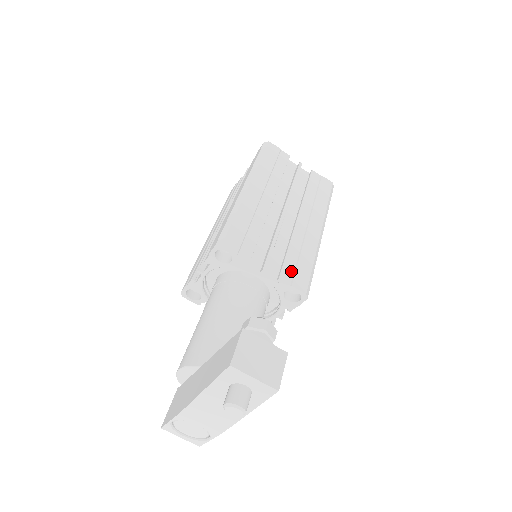
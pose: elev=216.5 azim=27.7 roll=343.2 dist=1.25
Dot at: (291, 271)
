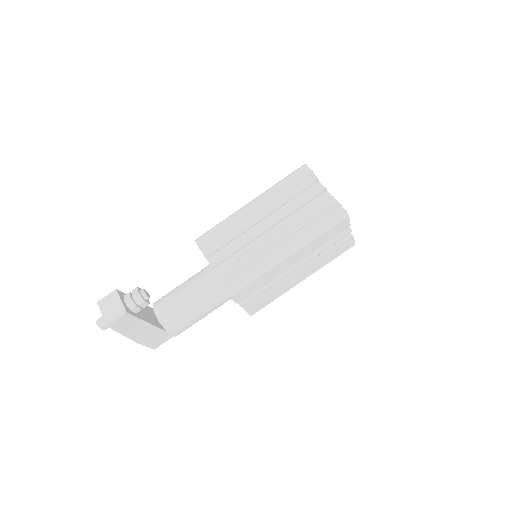
Dot at: (230, 274)
